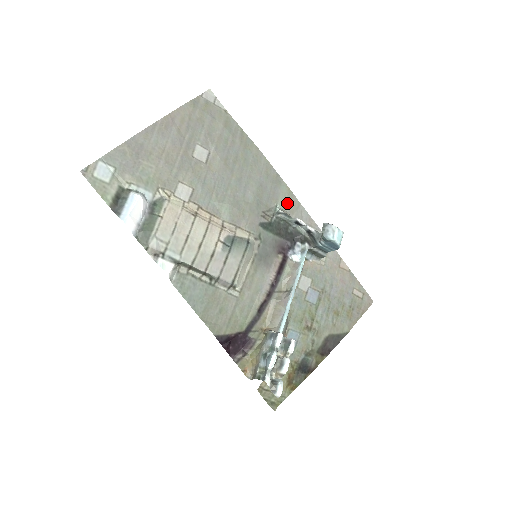
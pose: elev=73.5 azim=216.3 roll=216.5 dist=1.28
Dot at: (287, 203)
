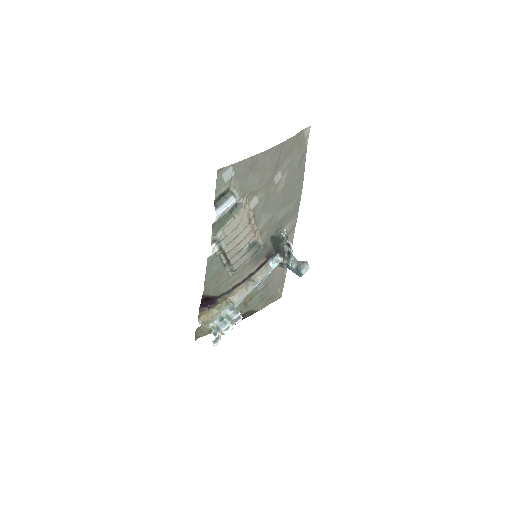
Dot at: (291, 226)
